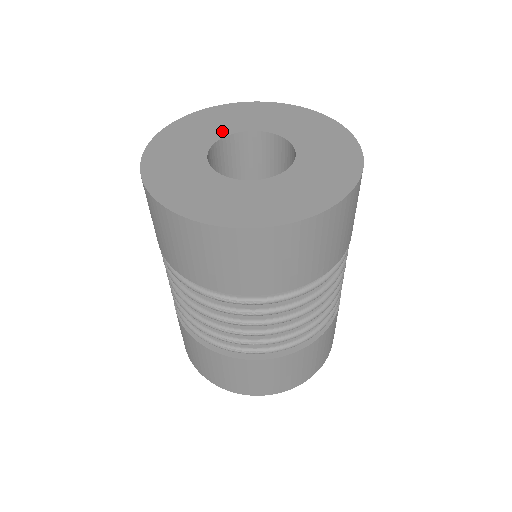
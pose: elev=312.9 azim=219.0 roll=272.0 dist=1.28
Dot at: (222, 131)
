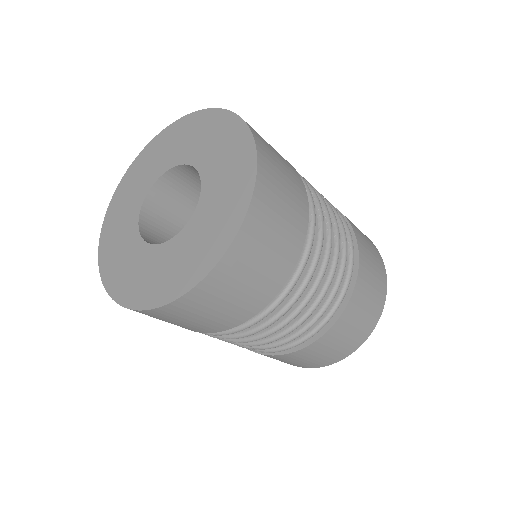
Dot at: (157, 171)
